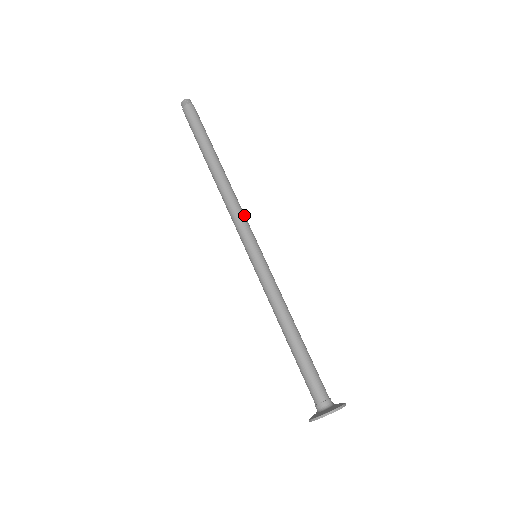
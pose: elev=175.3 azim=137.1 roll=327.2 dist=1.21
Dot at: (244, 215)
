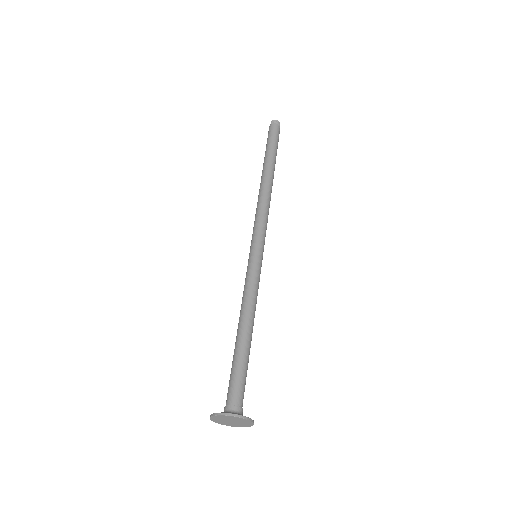
Dot at: (265, 219)
